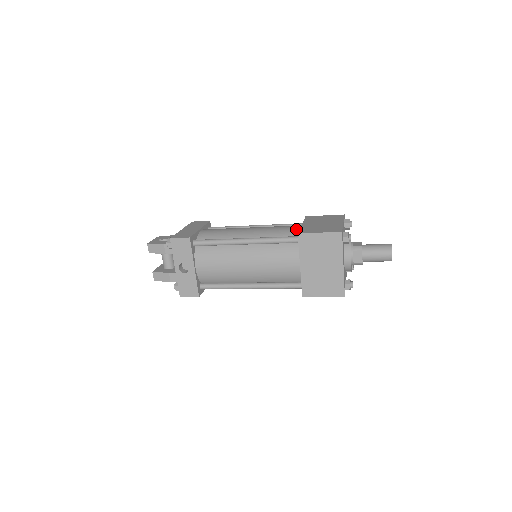
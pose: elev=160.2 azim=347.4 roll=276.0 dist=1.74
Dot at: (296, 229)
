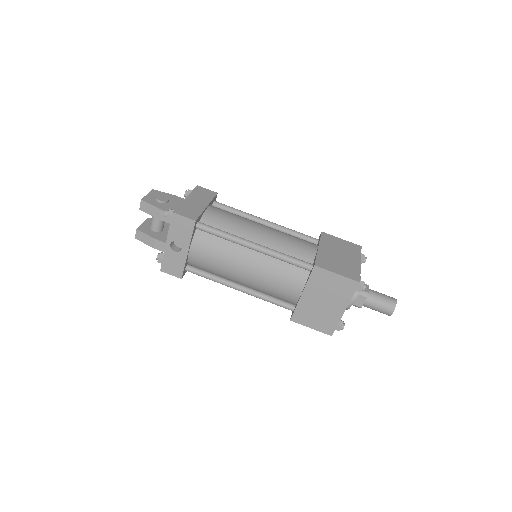
Dot at: (311, 251)
